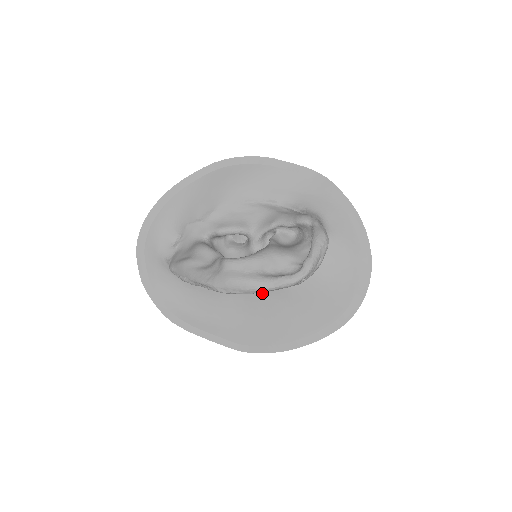
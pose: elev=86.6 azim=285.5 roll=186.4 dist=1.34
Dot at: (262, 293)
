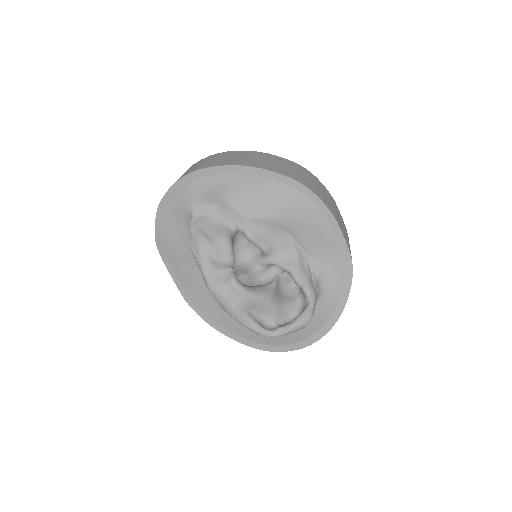
Dot at: occluded
